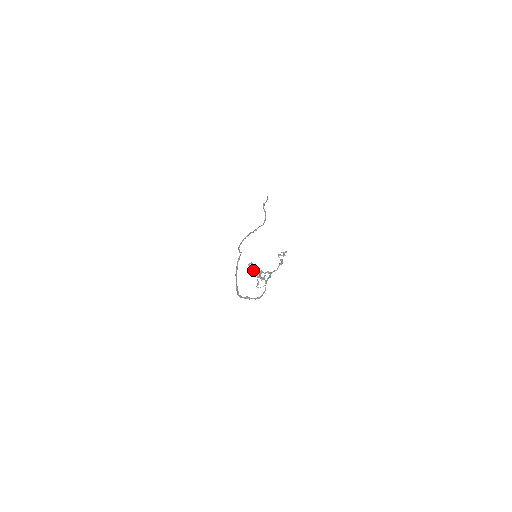
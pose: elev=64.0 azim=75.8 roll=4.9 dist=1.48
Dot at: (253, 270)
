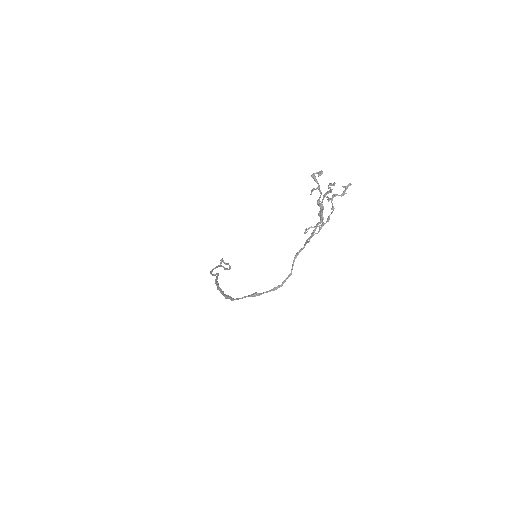
Dot at: occluded
